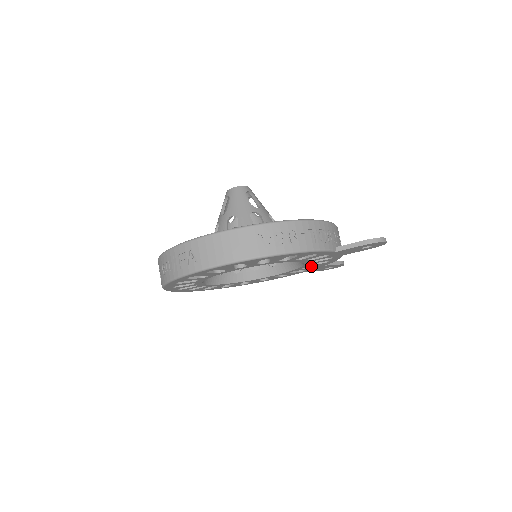
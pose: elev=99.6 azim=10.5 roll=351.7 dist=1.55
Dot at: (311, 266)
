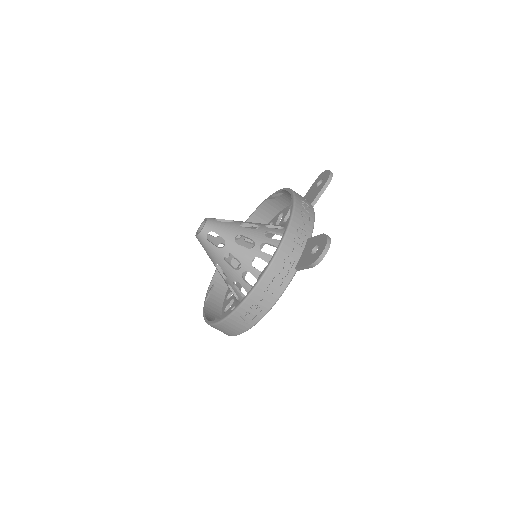
Dot at: occluded
